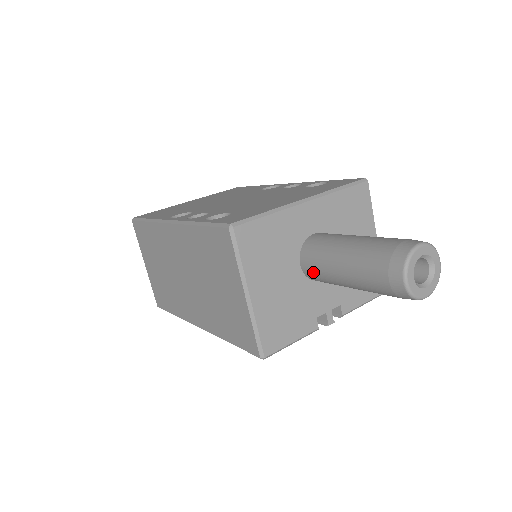
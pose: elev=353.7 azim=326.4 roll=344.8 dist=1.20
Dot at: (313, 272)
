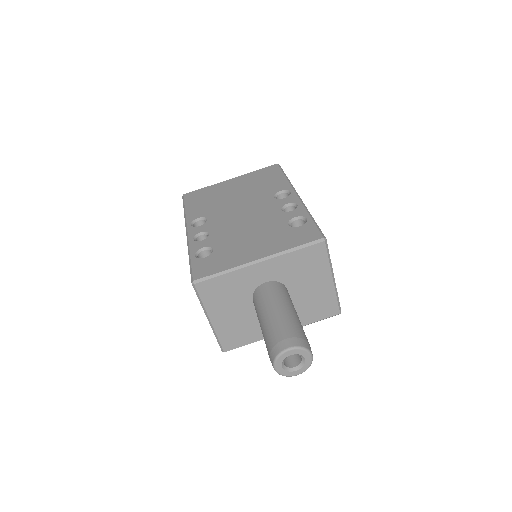
Dot at: occluded
